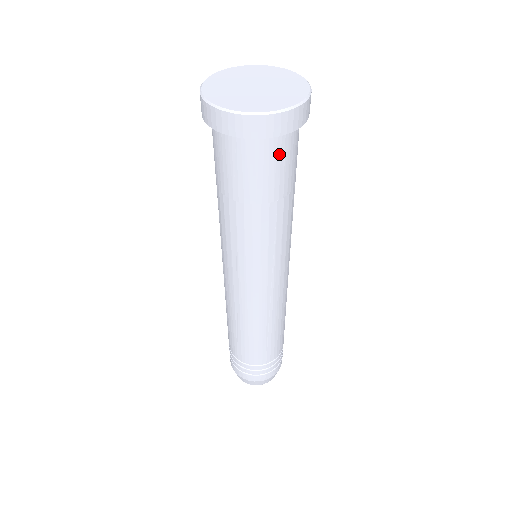
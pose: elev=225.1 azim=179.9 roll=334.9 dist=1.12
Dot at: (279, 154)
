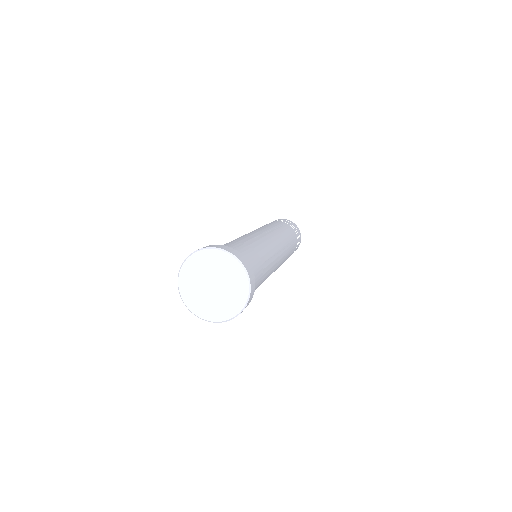
Dot at: occluded
